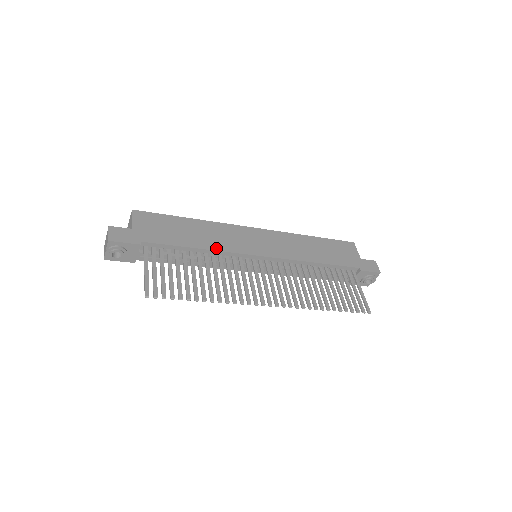
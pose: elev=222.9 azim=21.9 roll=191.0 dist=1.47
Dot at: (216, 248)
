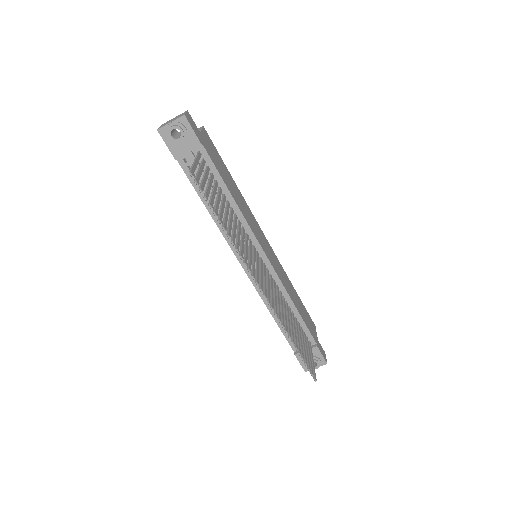
Dot at: (243, 213)
